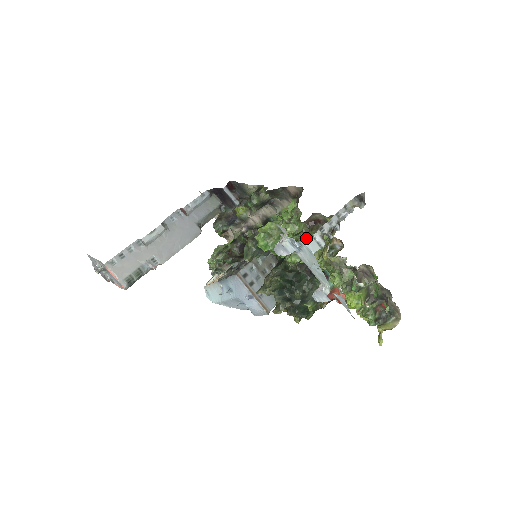
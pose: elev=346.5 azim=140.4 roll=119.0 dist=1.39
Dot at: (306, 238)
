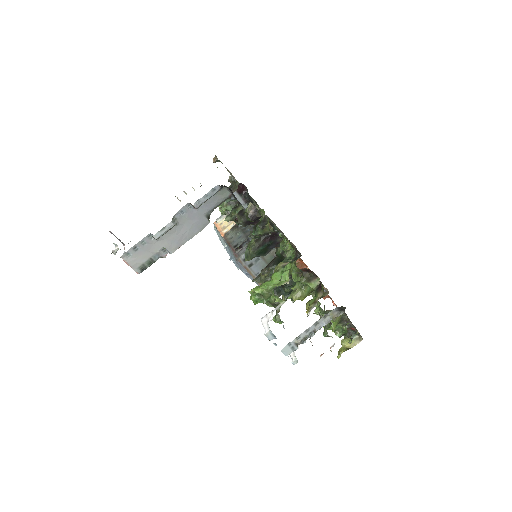
Dot at: (297, 280)
